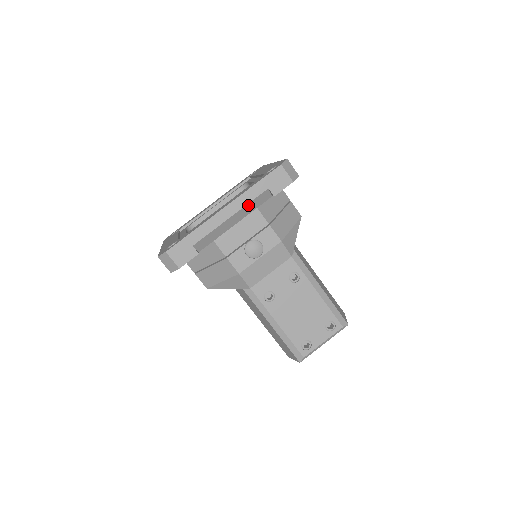
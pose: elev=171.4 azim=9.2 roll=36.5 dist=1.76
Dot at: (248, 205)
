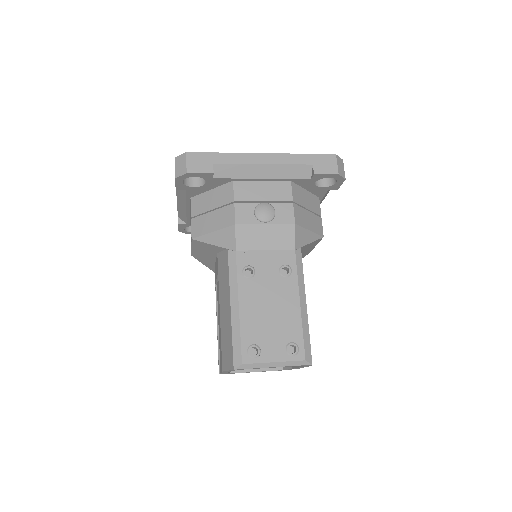
Dot at: (286, 166)
